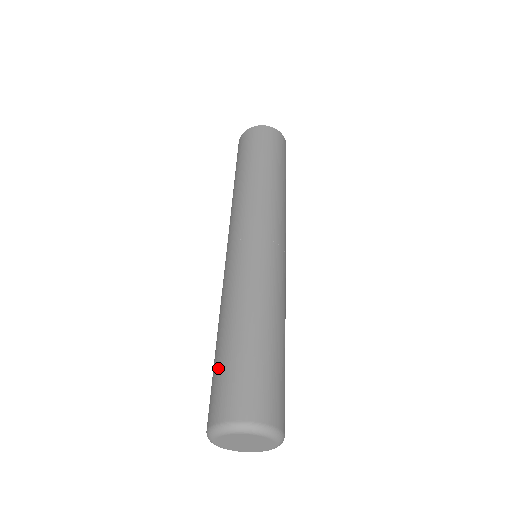
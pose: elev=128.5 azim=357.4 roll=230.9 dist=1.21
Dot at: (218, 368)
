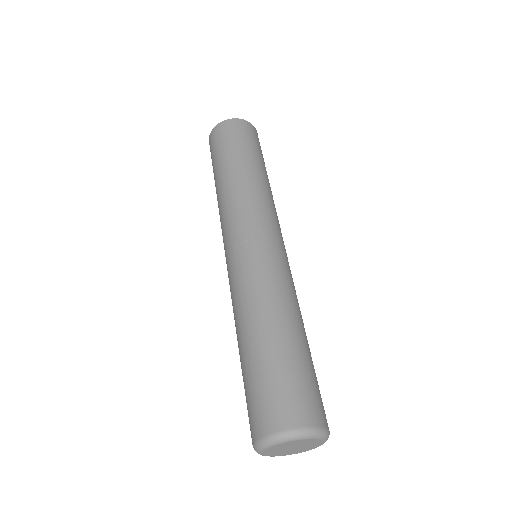
Dot at: (245, 384)
